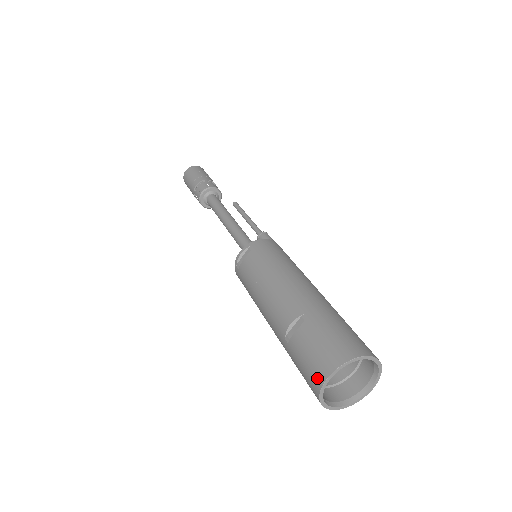
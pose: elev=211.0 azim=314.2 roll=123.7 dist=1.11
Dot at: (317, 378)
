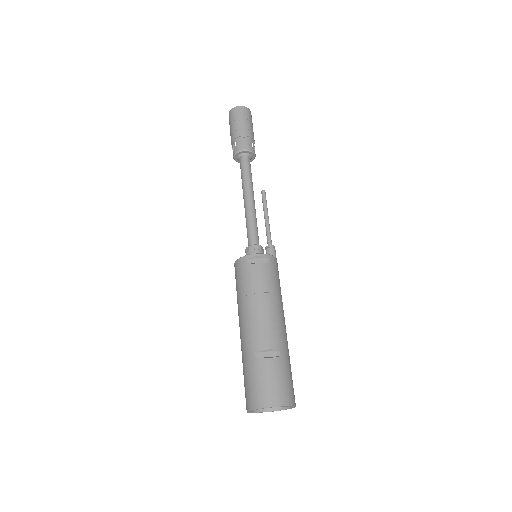
Dot at: (265, 400)
